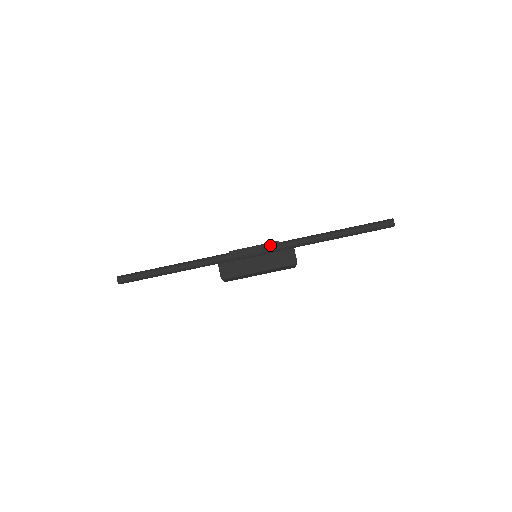
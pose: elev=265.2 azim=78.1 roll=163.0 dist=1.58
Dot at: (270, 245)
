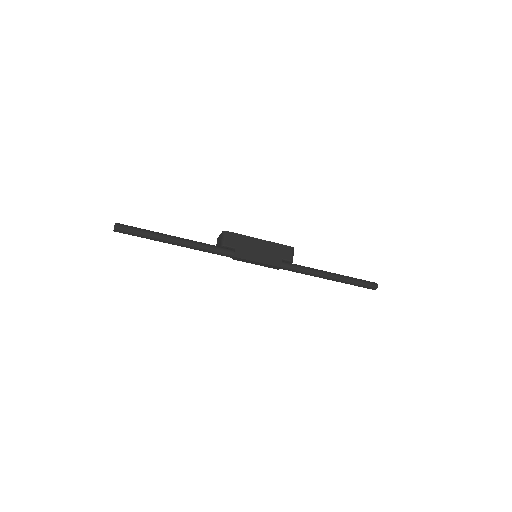
Dot at: (272, 266)
